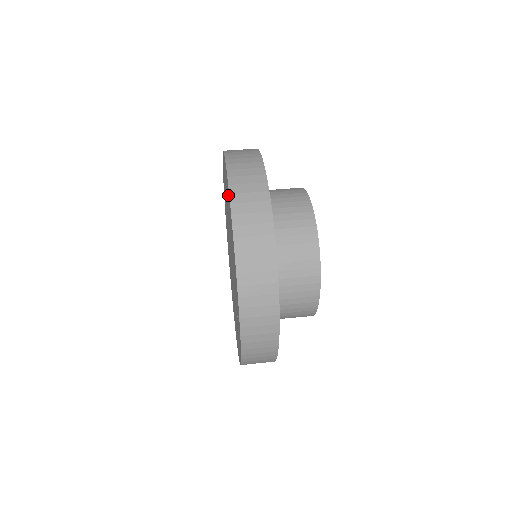
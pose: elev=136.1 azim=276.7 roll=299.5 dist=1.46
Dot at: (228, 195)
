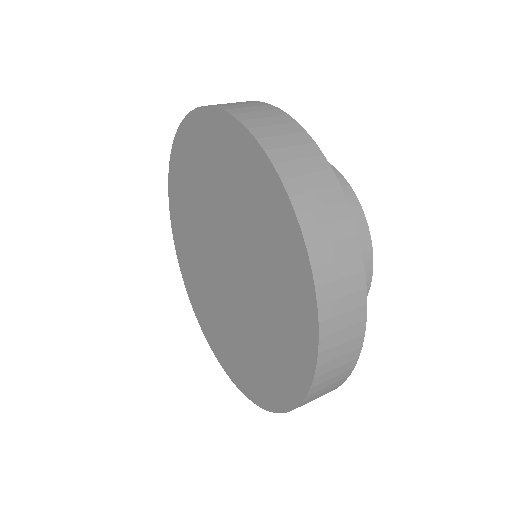
Dot at: (275, 205)
